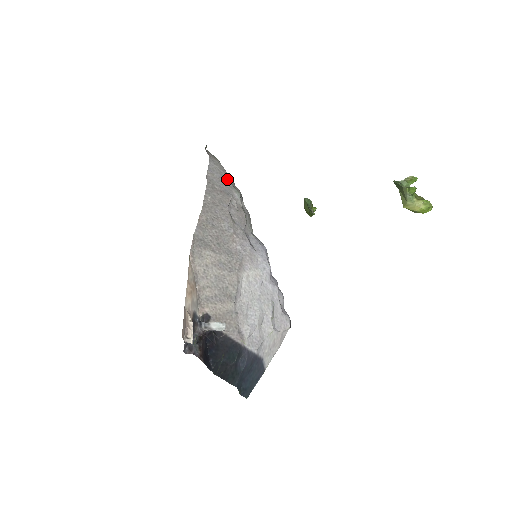
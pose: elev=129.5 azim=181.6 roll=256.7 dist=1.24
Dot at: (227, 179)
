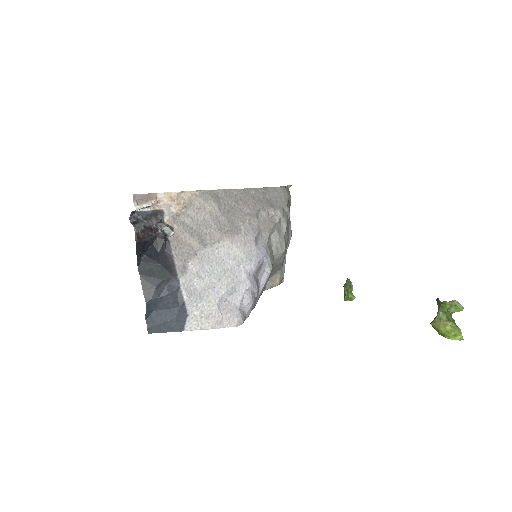
Dot at: (283, 203)
